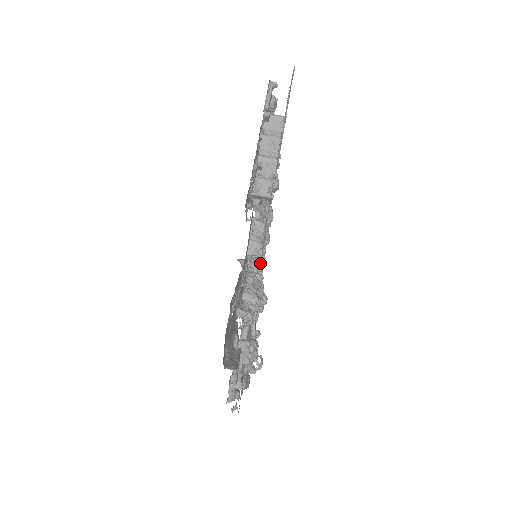
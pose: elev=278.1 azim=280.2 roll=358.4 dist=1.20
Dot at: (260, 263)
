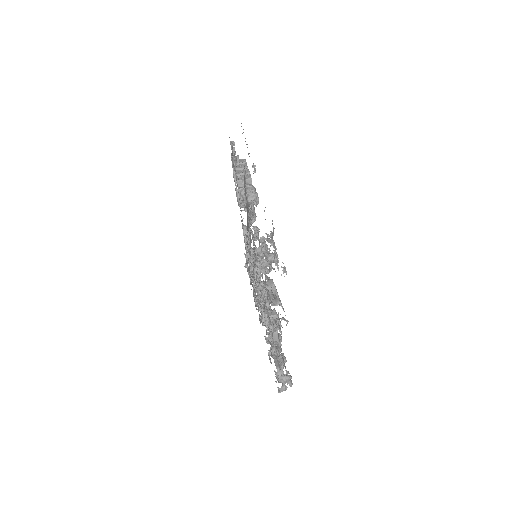
Dot at: occluded
